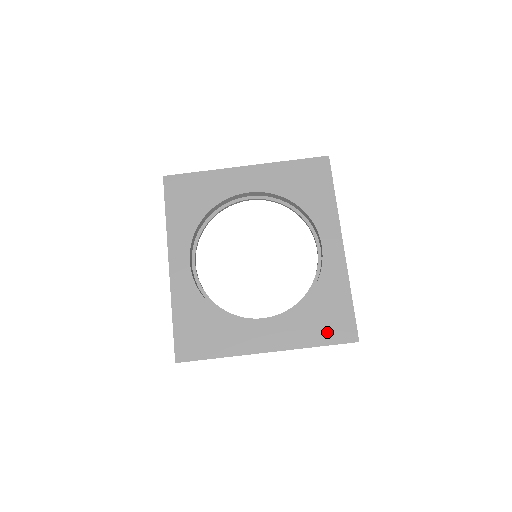
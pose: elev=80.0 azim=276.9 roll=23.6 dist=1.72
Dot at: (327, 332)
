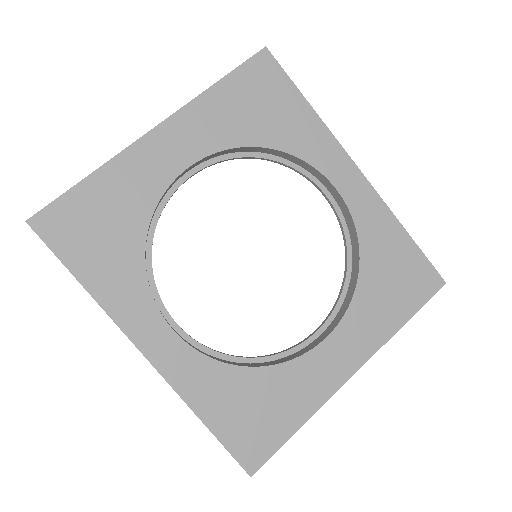
Dot at: (406, 297)
